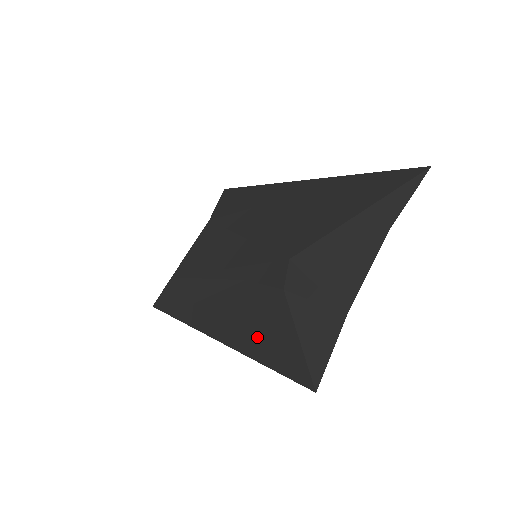
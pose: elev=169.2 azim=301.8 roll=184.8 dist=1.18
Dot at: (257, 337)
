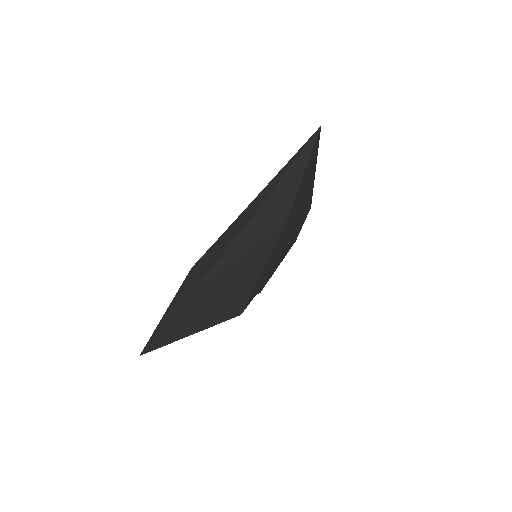
Dot at: occluded
